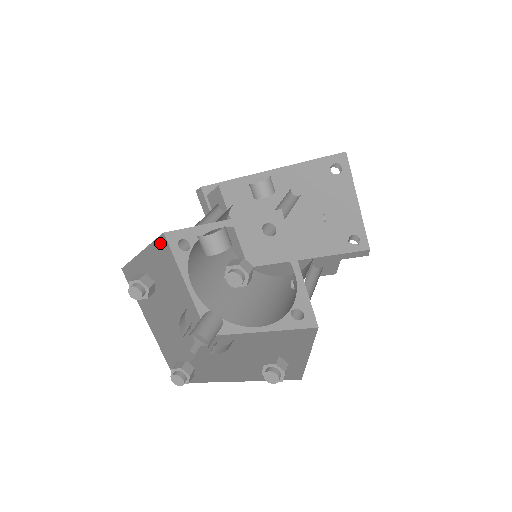
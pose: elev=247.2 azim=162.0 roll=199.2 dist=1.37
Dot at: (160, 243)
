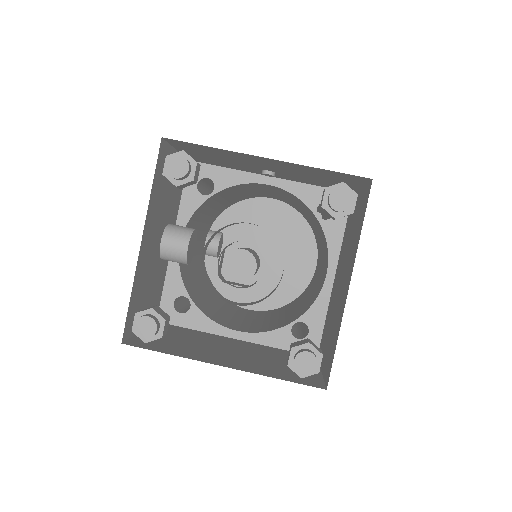
Dot at: occluded
